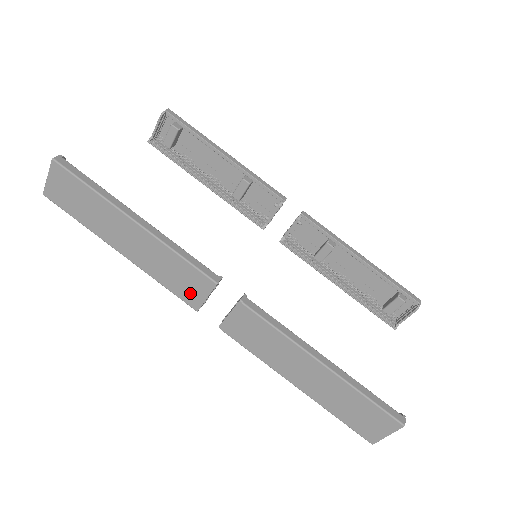
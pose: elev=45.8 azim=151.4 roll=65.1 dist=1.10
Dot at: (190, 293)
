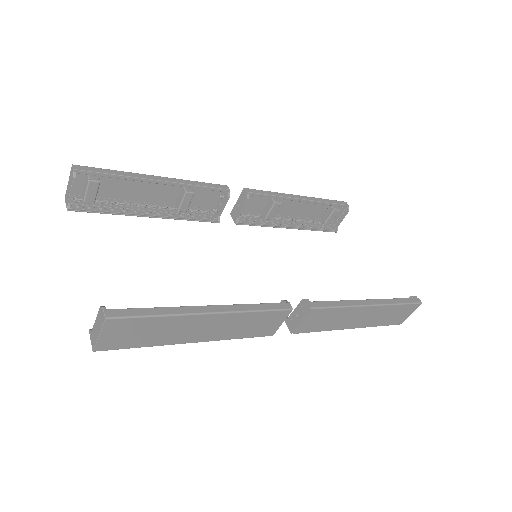
Dot at: (267, 329)
